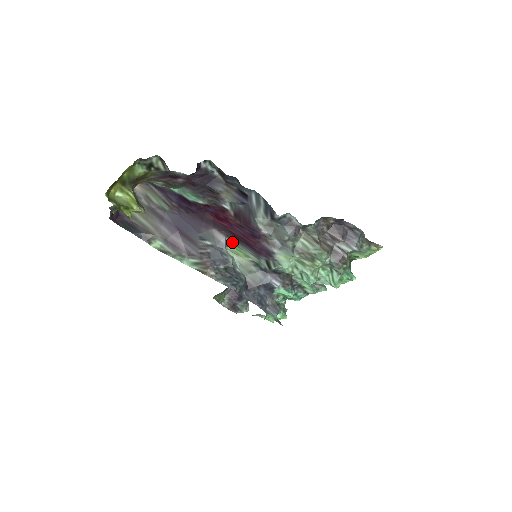
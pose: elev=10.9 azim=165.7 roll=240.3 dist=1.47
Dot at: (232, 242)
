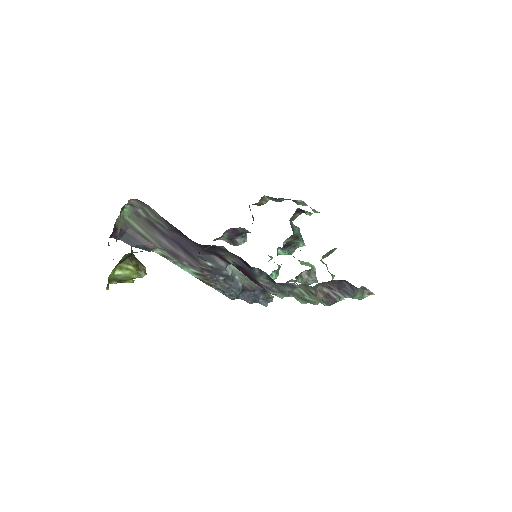
Dot at: occluded
